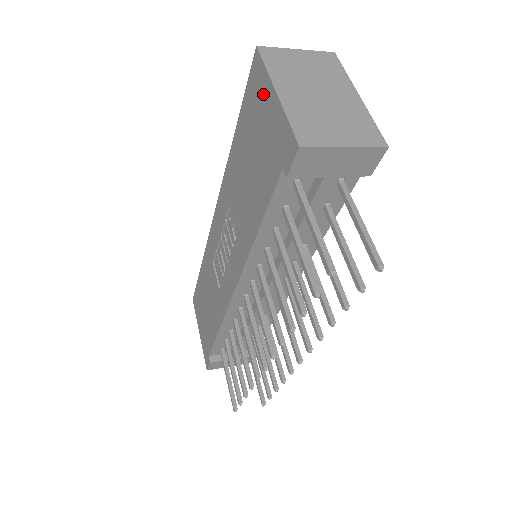
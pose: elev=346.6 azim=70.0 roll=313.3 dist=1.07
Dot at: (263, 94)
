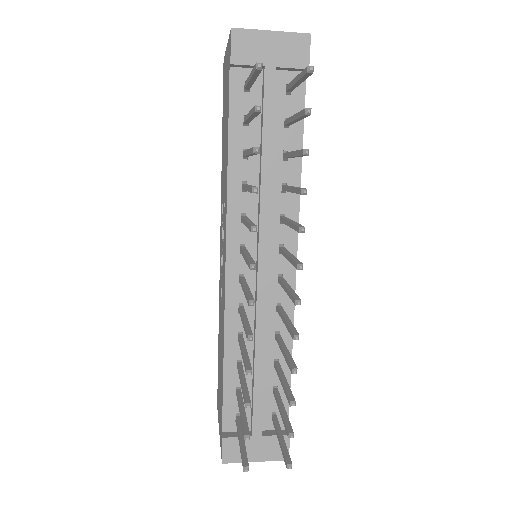
Dot at: (225, 68)
